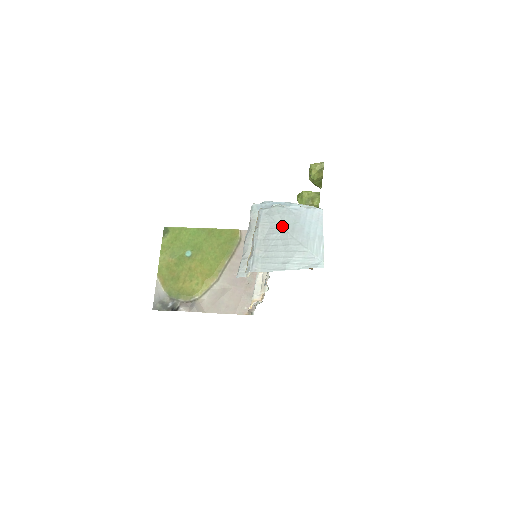
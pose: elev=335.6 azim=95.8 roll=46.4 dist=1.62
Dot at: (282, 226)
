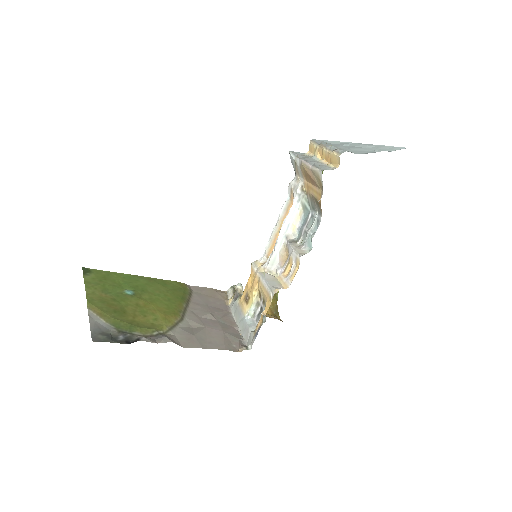
Dot at: (346, 142)
